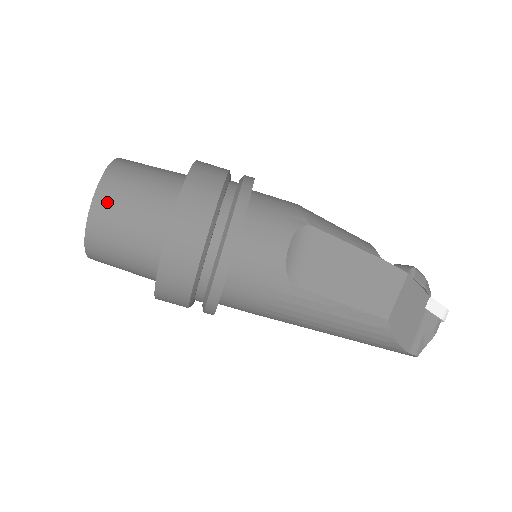
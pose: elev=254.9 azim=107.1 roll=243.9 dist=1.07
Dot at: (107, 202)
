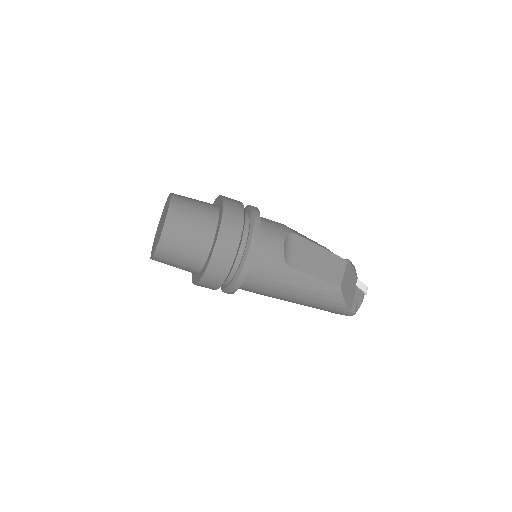
Dot at: (176, 216)
